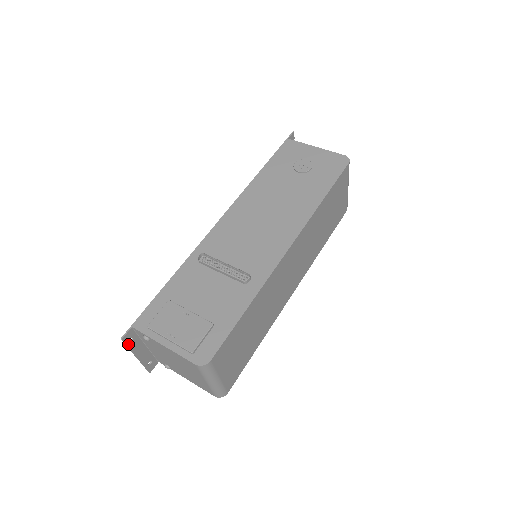
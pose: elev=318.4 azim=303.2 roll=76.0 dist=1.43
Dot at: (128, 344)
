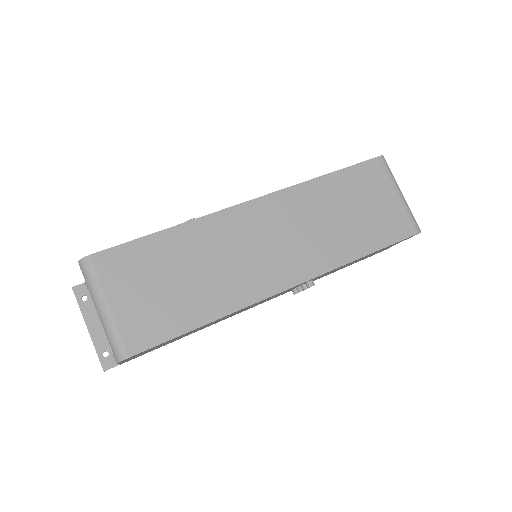
Dot at: (79, 300)
